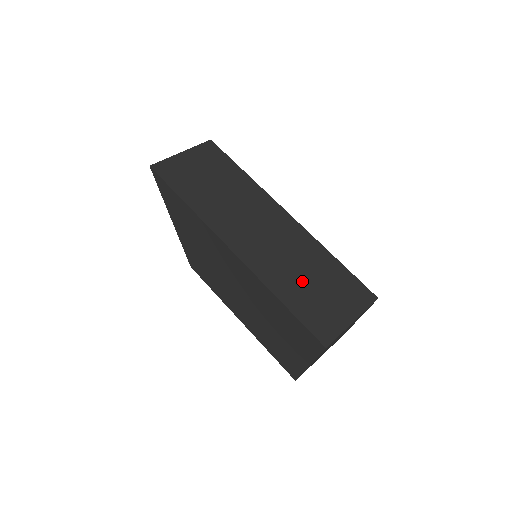
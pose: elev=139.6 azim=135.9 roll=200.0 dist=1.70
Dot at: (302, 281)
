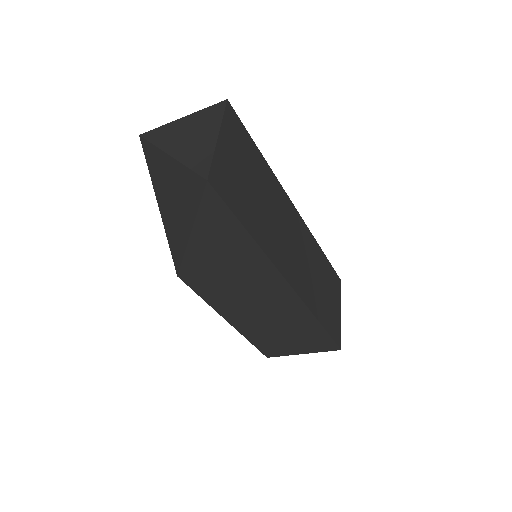
Dot at: (321, 292)
